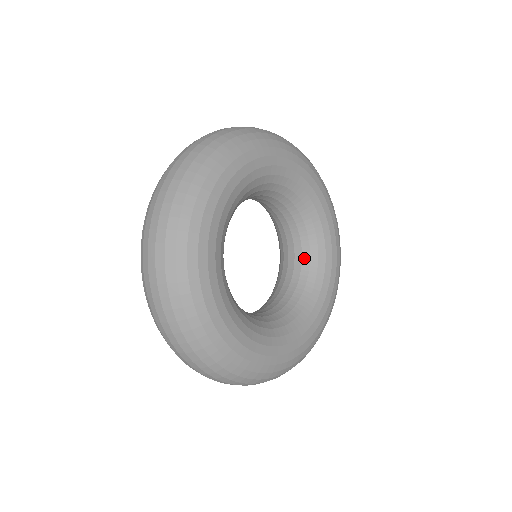
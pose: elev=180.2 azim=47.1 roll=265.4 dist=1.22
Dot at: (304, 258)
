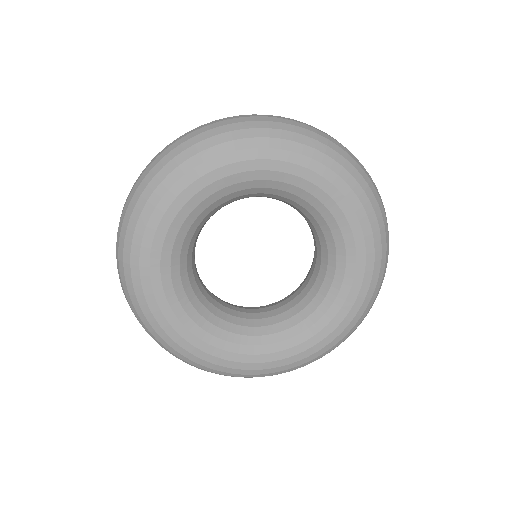
Dot at: (305, 299)
